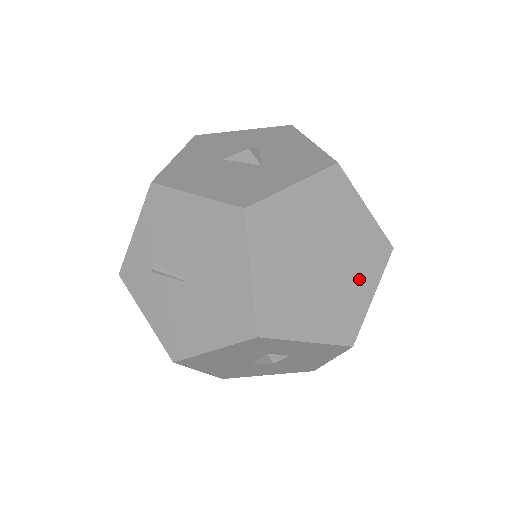
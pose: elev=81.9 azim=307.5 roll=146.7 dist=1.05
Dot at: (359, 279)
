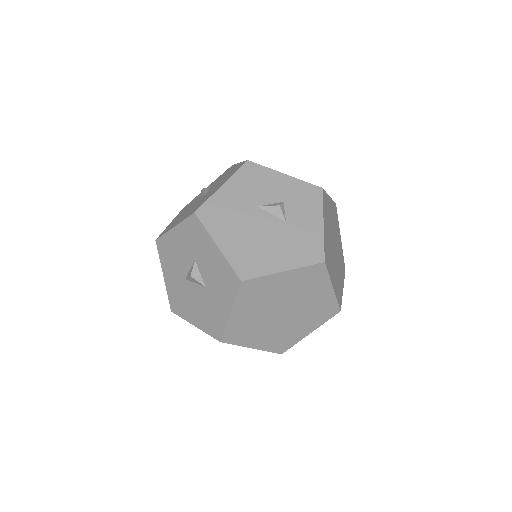
Dot at: (315, 294)
